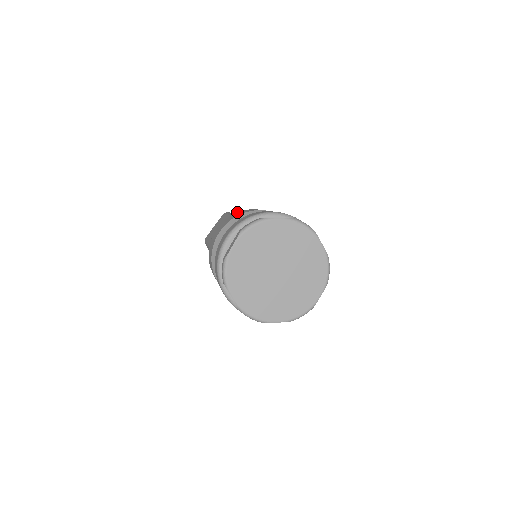
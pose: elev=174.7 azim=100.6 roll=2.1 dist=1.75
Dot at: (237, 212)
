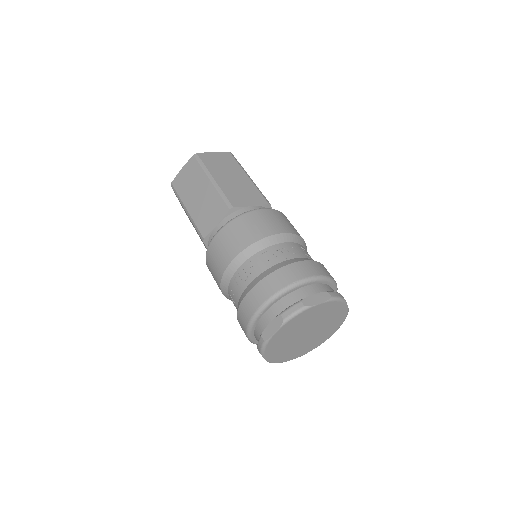
Dot at: (240, 218)
